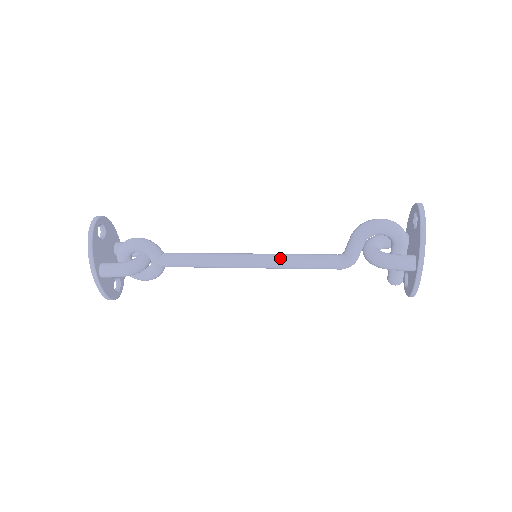
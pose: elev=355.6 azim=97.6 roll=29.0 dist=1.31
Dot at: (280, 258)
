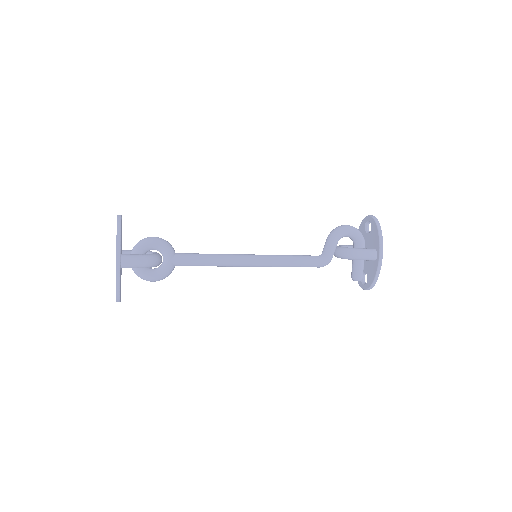
Dot at: (276, 256)
